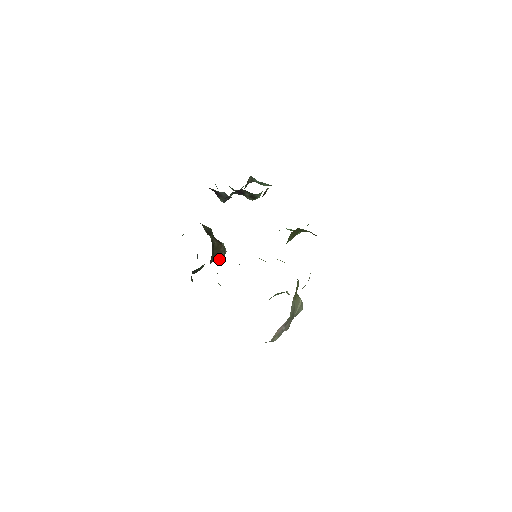
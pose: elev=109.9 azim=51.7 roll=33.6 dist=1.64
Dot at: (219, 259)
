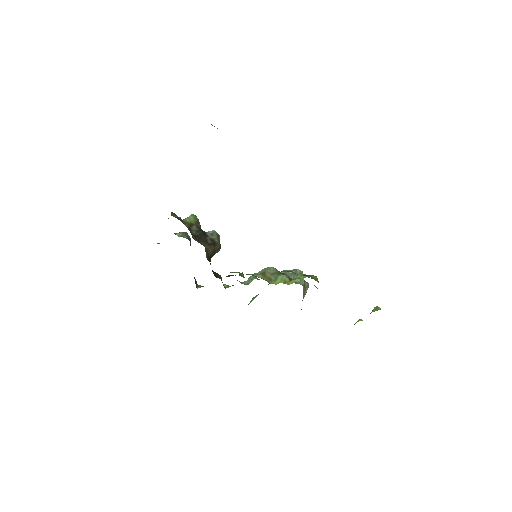
Dot at: (216, 252)
